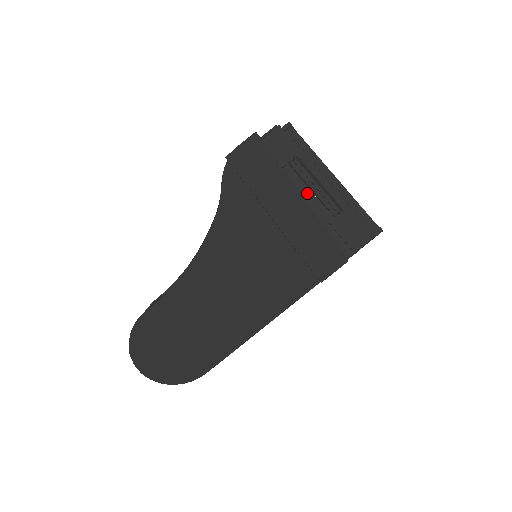
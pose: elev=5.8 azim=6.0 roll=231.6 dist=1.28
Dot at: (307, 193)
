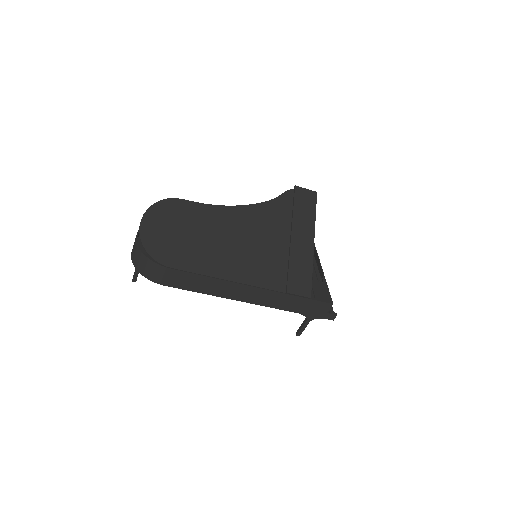
Dot at: occluded
